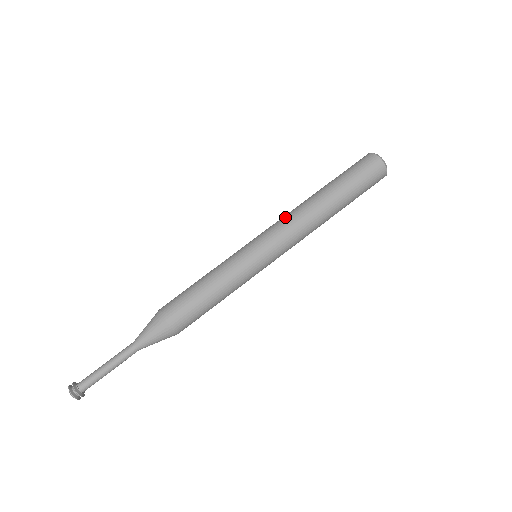
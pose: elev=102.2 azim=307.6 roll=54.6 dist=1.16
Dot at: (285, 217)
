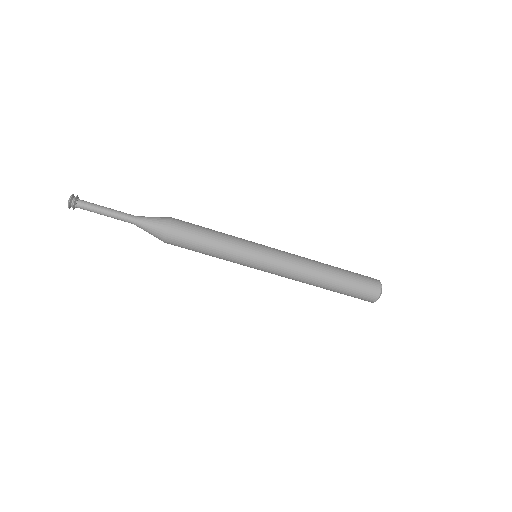
Dot at: (297, 257)
